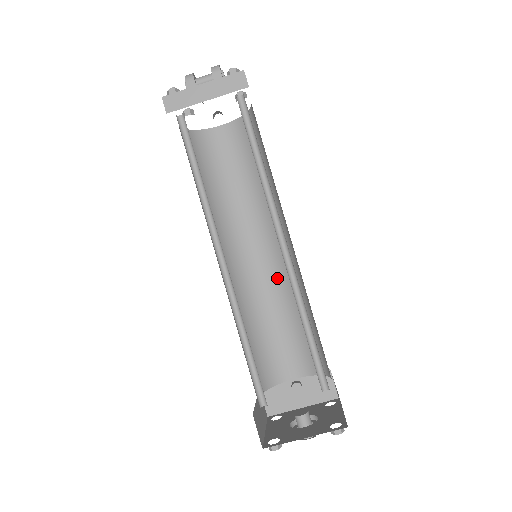
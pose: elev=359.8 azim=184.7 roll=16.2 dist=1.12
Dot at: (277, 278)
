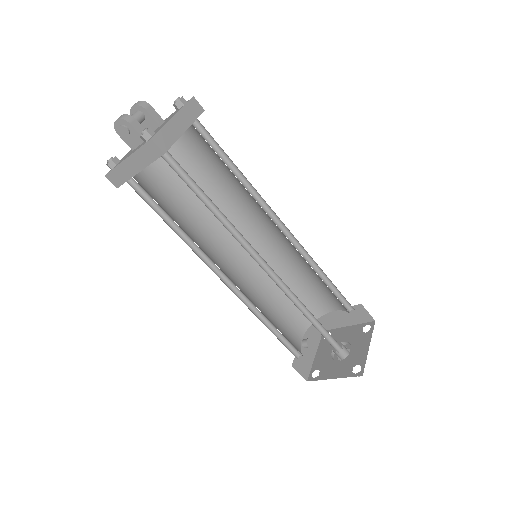
Dot at: (253, 274)
